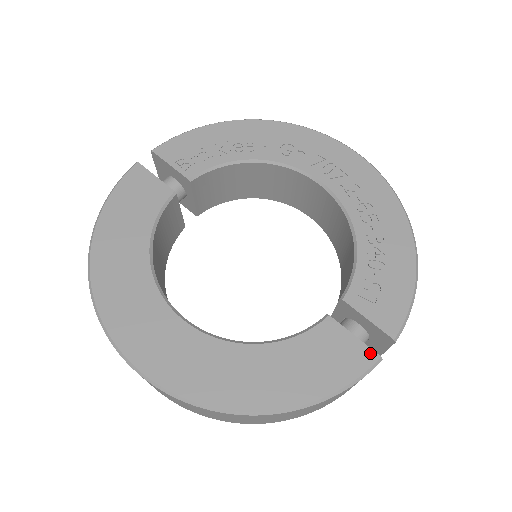
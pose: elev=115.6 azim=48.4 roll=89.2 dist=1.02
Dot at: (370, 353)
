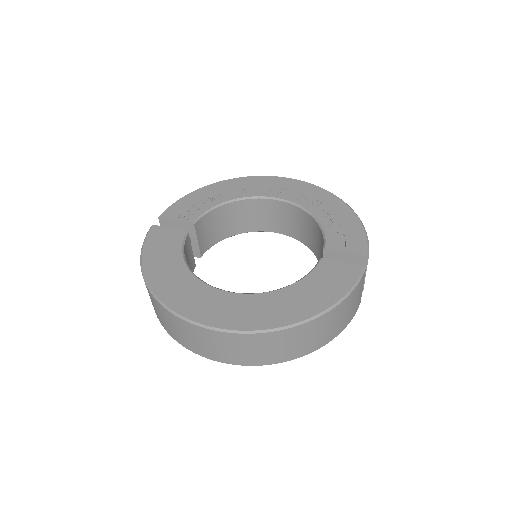
Dot at: (357, 267)
